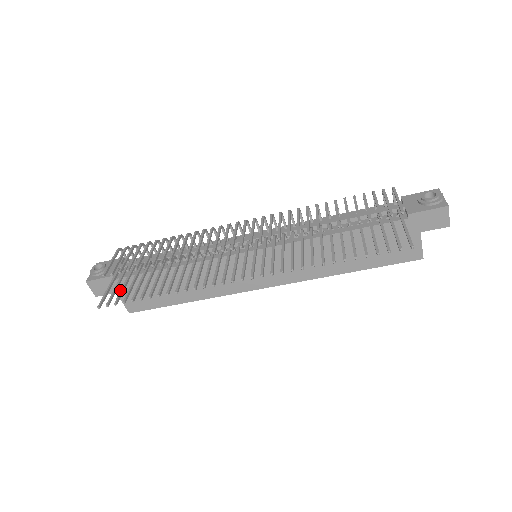
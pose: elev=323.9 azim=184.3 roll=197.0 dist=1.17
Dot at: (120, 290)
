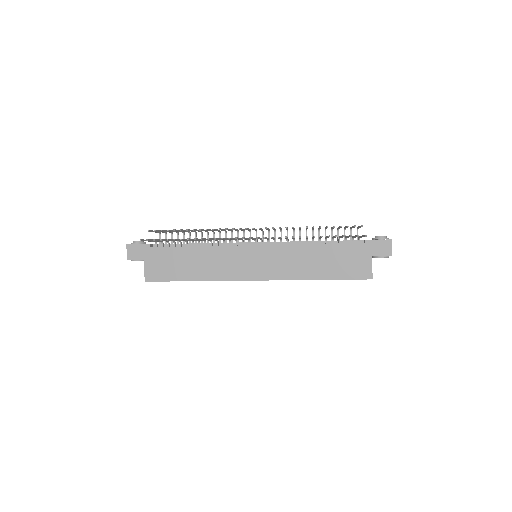
Dot at: (158, 239)
